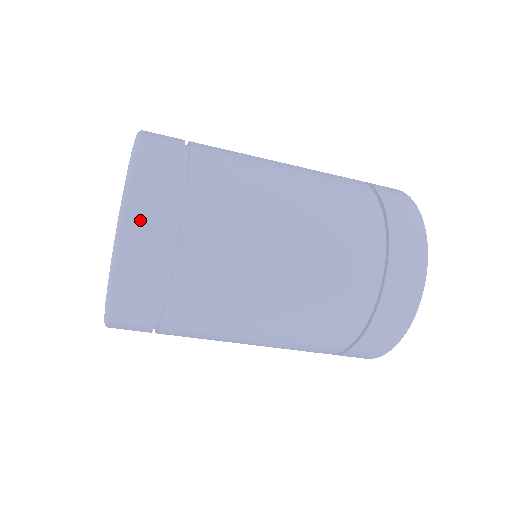
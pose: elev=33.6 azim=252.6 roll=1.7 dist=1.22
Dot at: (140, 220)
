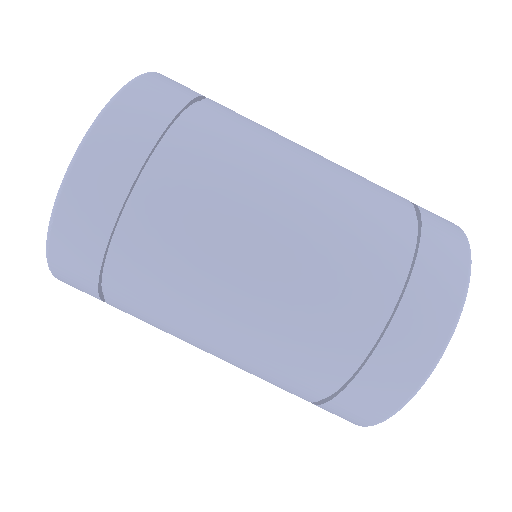
Dot at: (104, 148)
